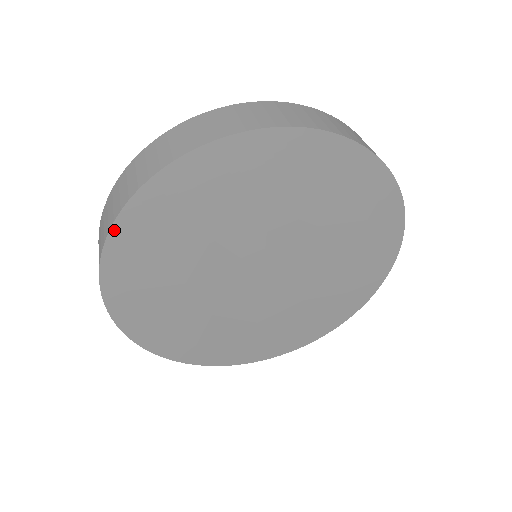
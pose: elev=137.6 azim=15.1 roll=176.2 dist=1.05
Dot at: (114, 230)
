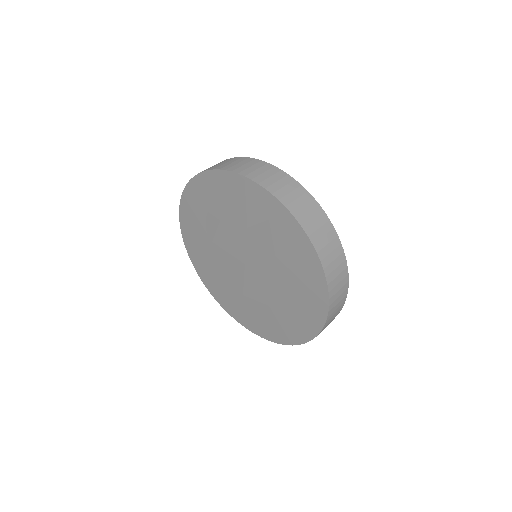
Dot at: (184, 240)
